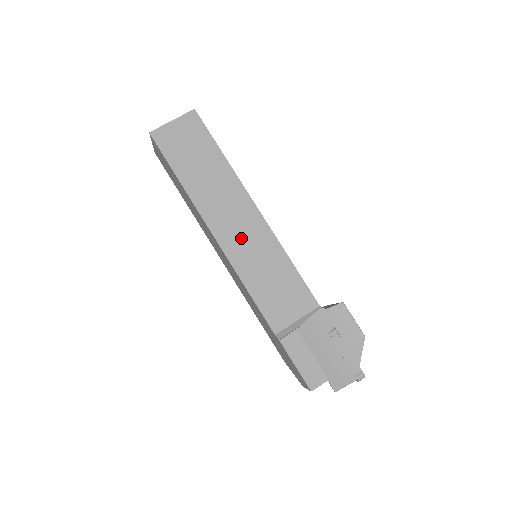
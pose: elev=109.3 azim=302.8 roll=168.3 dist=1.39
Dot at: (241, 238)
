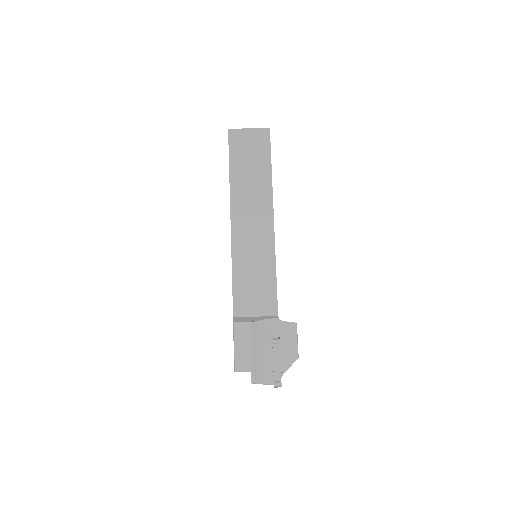
Dot at: (249, 236)
